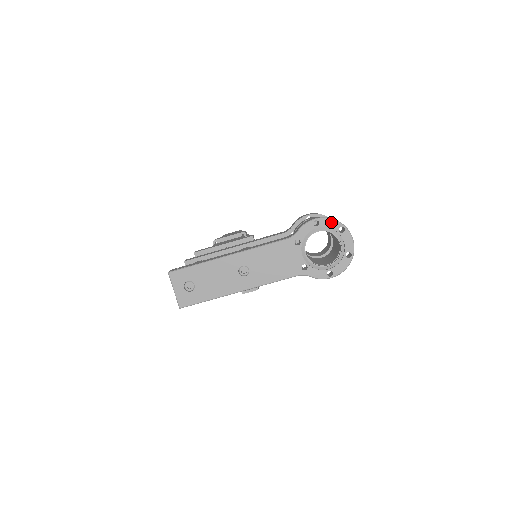
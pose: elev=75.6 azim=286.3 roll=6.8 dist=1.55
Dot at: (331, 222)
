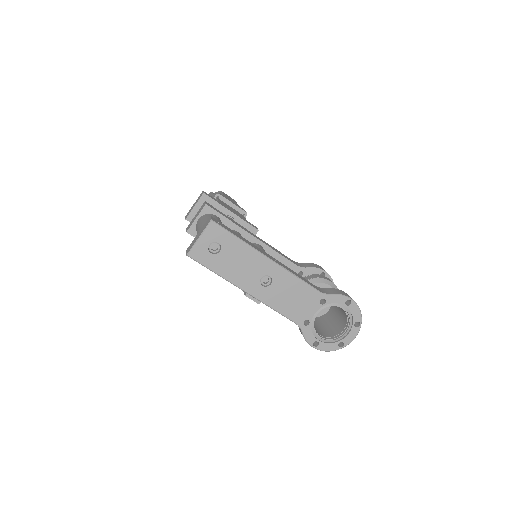
Dot at: (357, 312)
